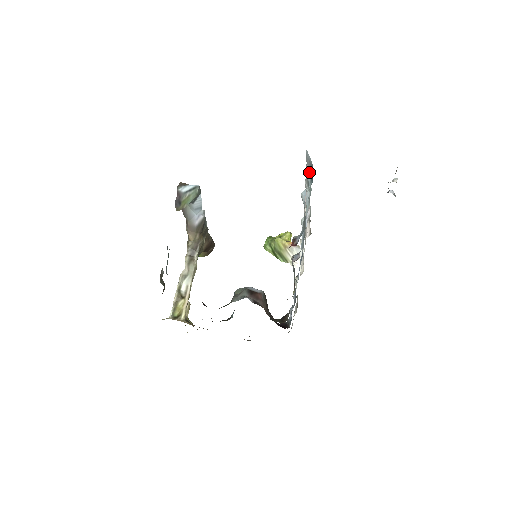
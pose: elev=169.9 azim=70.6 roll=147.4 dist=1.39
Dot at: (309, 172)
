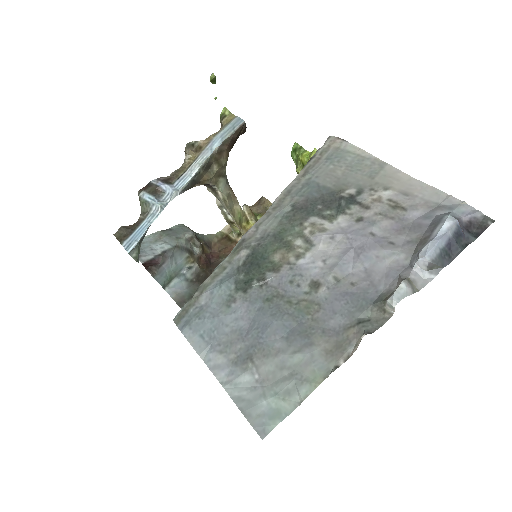
Dot at: occluded
